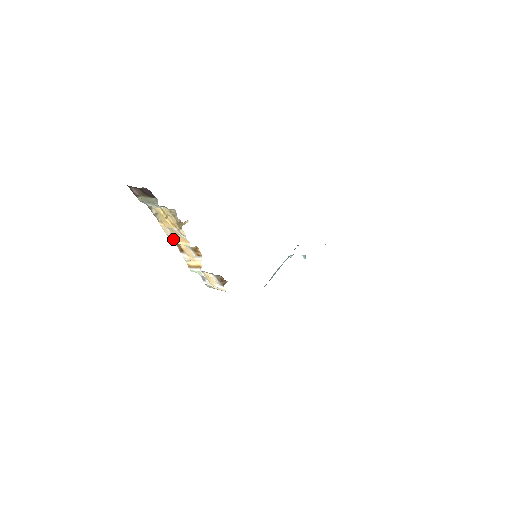
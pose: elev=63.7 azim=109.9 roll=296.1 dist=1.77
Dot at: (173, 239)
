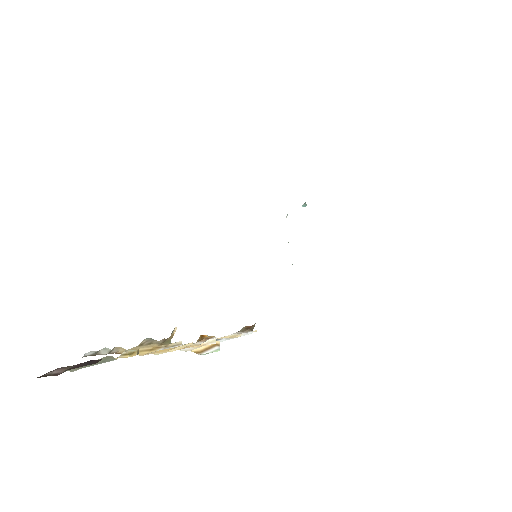
Dot at: (158, 352)
